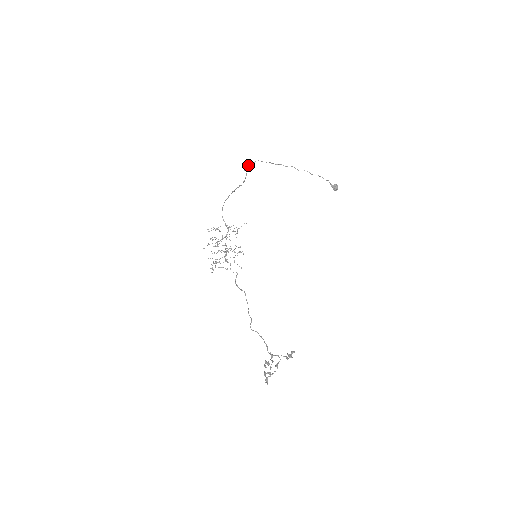
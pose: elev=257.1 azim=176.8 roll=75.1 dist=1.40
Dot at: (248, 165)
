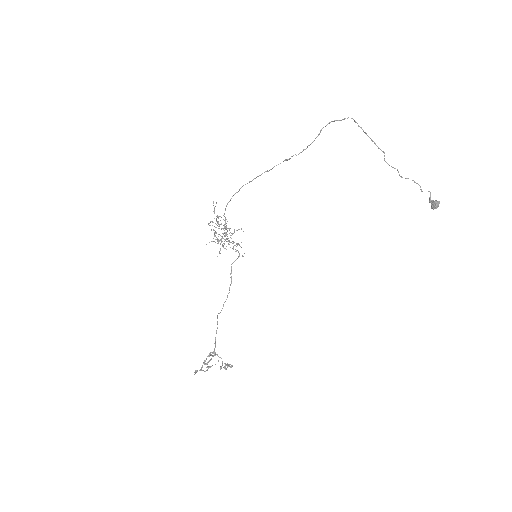
Dot at: (327, 124)
